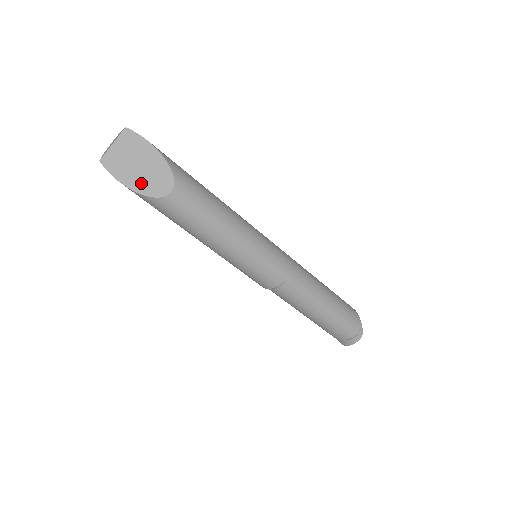
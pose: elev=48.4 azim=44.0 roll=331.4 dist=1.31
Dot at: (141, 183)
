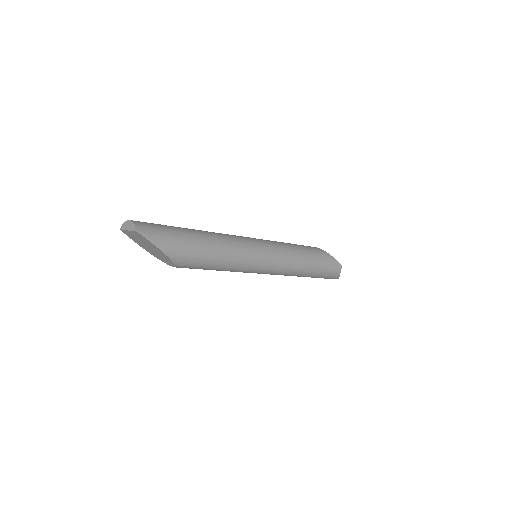
Dot at: (152, 253)
